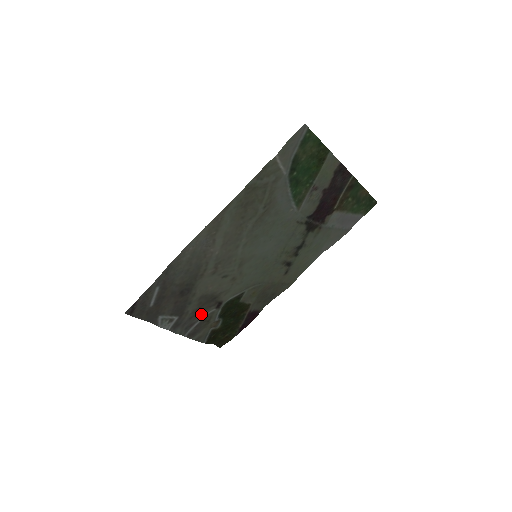
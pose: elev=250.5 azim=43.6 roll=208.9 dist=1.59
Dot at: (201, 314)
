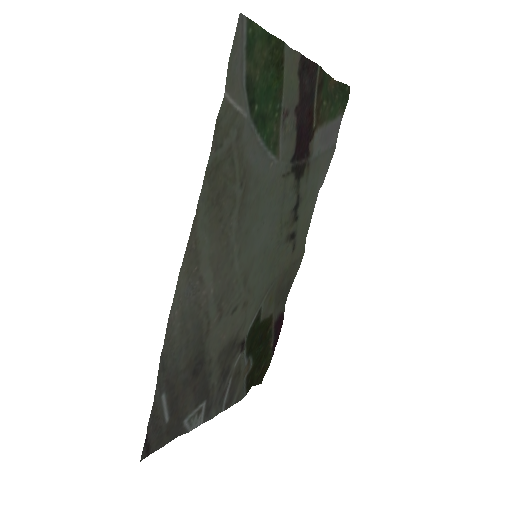
Dot at: (228, 373)
